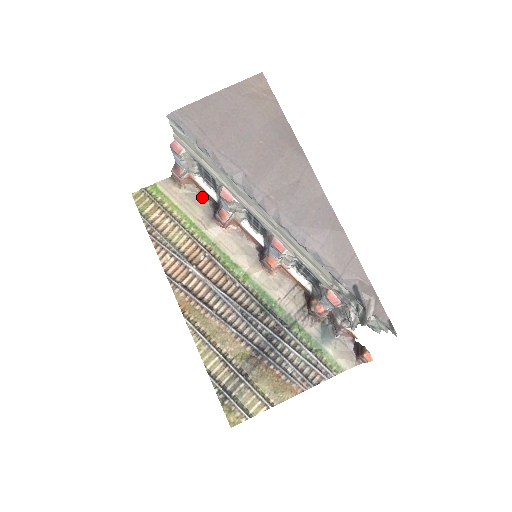
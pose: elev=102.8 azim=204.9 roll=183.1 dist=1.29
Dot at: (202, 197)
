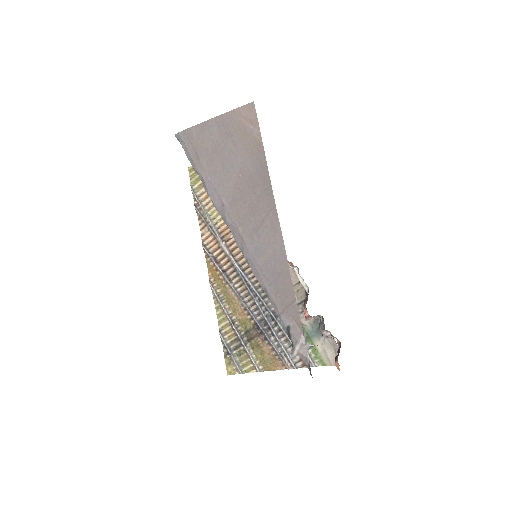
Dot at: occluded
